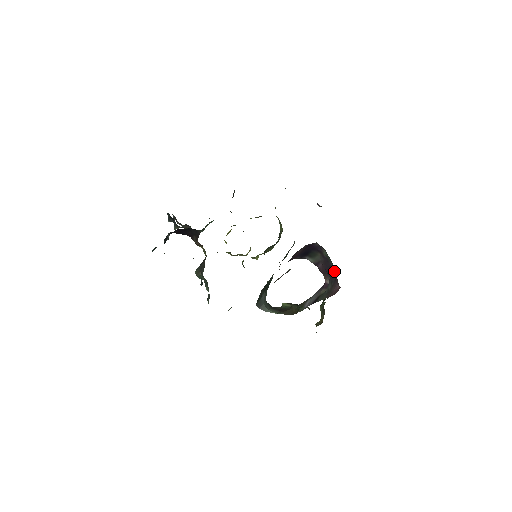
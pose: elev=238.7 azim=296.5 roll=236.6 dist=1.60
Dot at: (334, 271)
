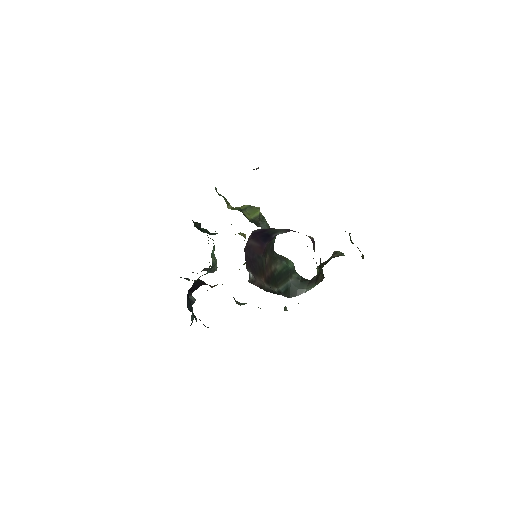
Dot at: occluded
